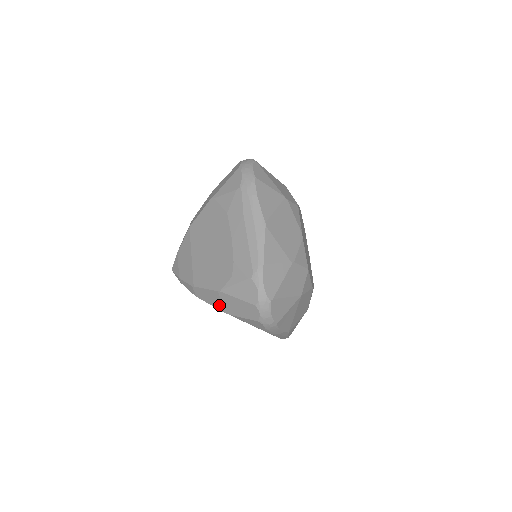
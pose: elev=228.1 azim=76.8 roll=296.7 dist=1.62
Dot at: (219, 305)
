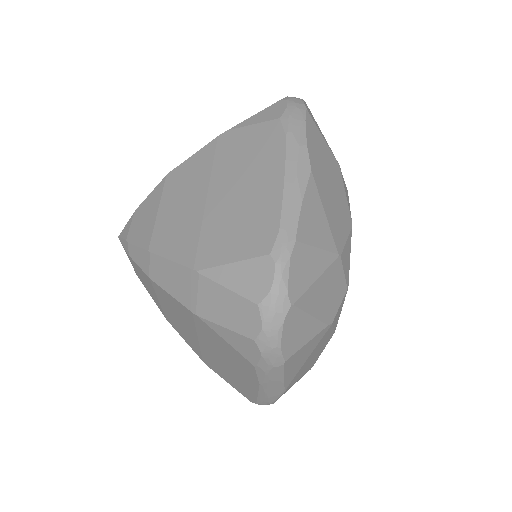
Dot at: occluded
